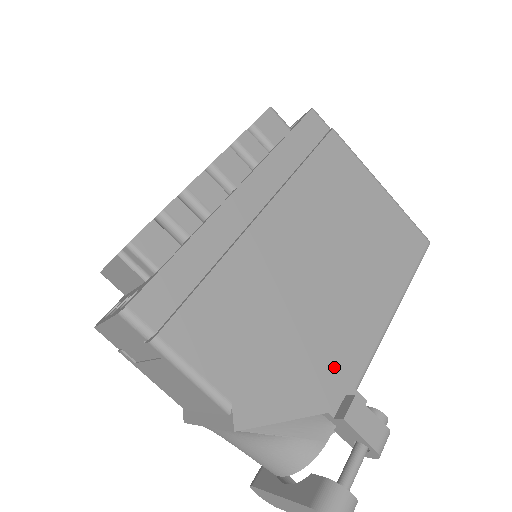
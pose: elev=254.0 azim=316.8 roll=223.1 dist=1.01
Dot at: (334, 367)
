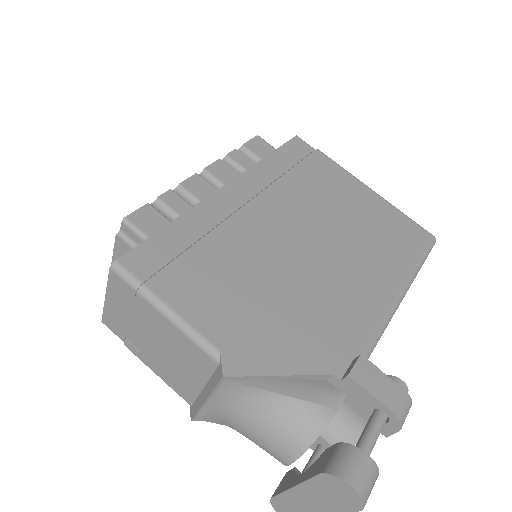
Dot at: (336, 333)
